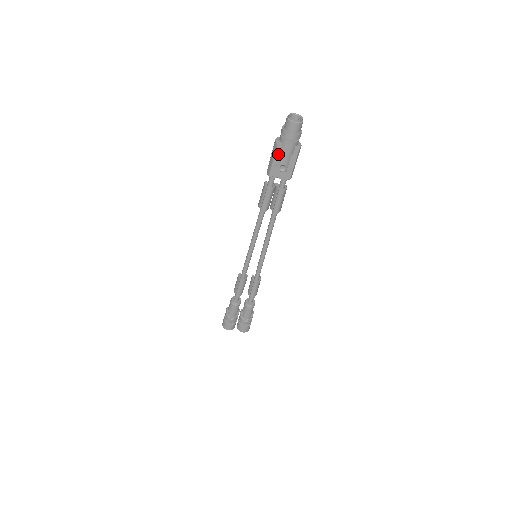
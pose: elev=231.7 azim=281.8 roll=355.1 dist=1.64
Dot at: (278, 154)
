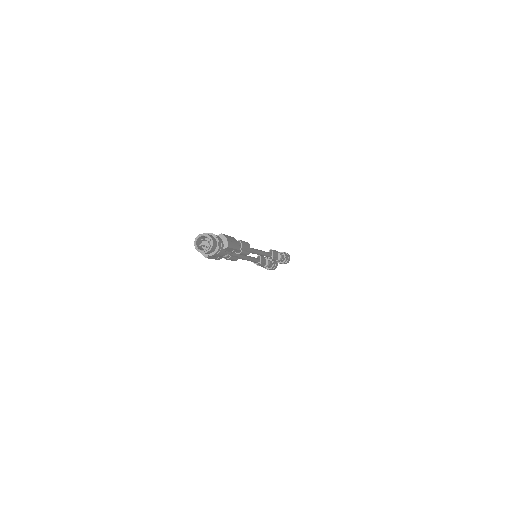
Dot at: (213, 257)
